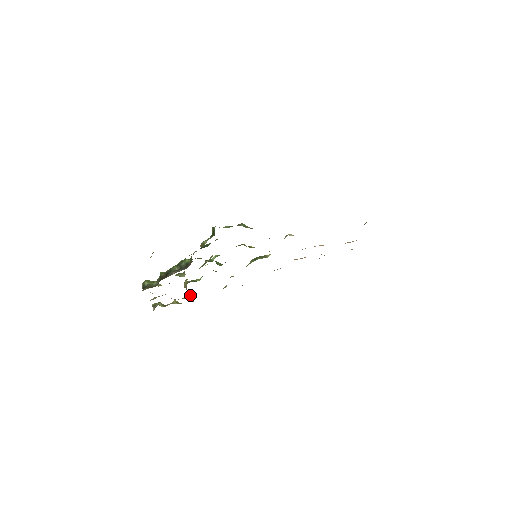
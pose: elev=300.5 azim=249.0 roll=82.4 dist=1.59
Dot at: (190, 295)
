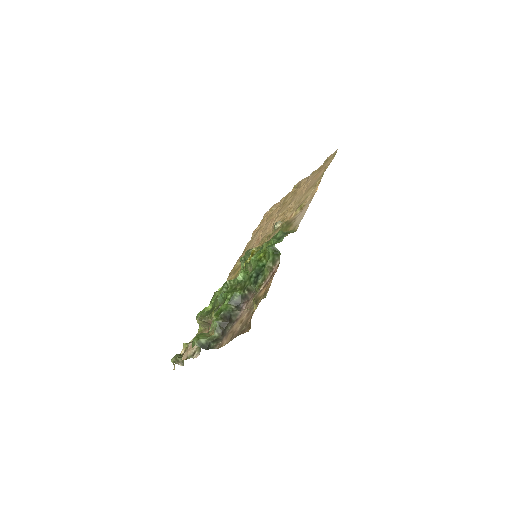
Dot at: (206, 328)
